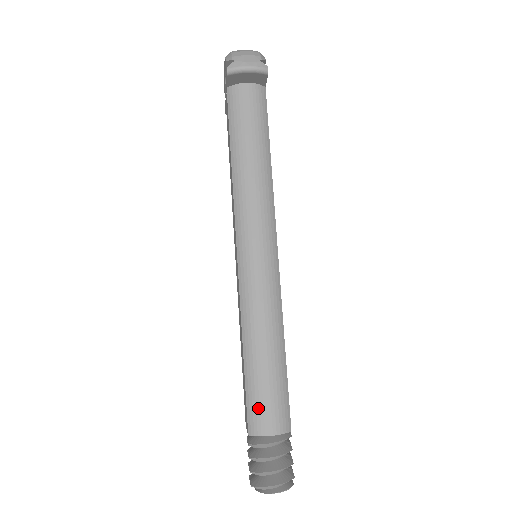
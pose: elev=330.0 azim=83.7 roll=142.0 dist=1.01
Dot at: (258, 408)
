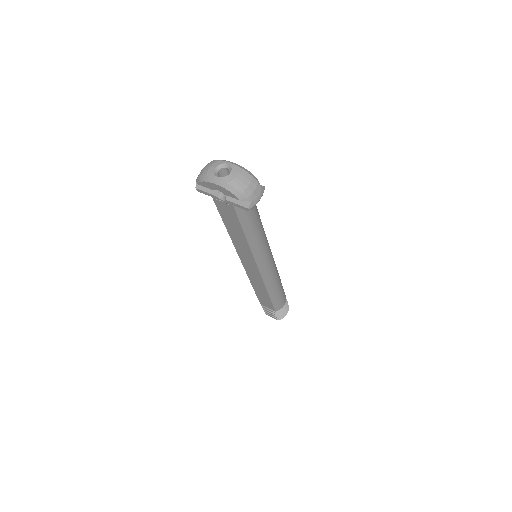
Dot at: (279, 303)
